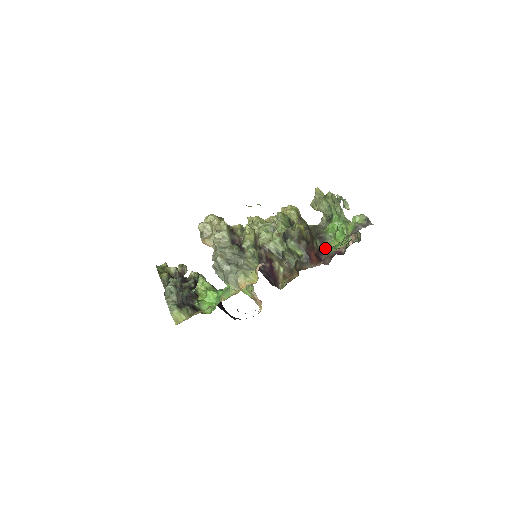
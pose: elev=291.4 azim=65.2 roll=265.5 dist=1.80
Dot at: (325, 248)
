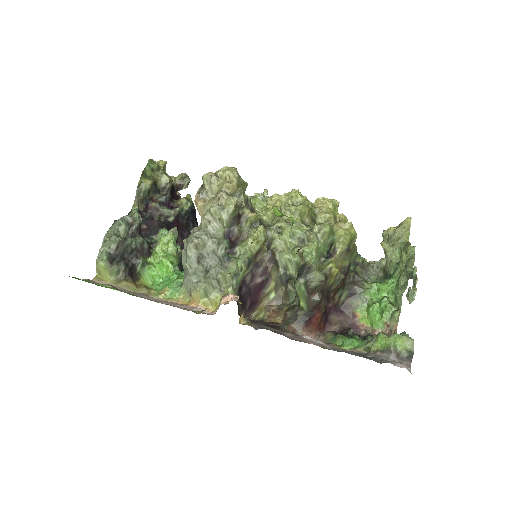
Dot at: (347, 307)
